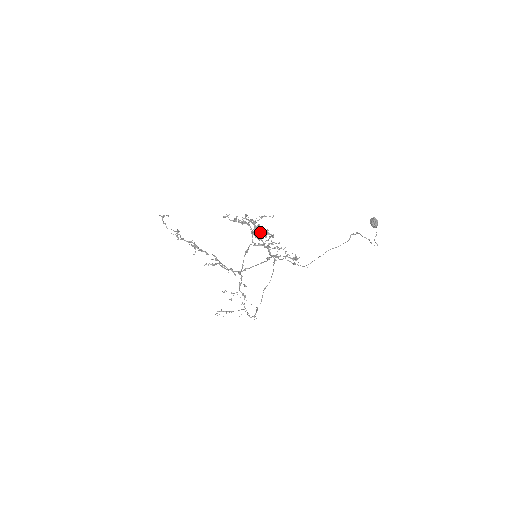
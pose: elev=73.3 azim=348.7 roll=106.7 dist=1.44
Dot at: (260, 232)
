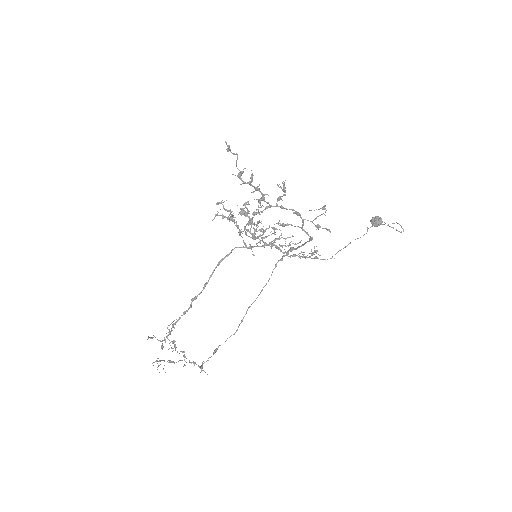
Dot at: occluded
